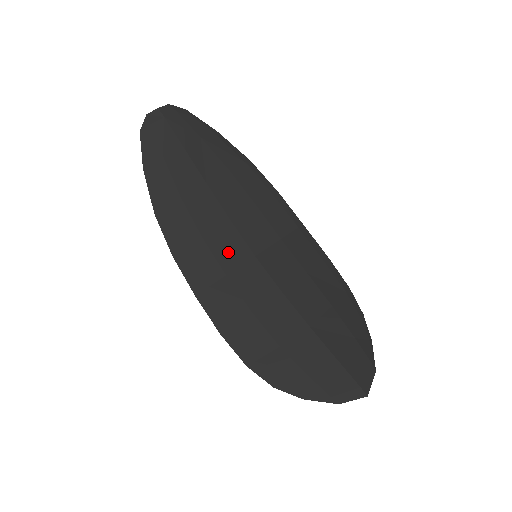
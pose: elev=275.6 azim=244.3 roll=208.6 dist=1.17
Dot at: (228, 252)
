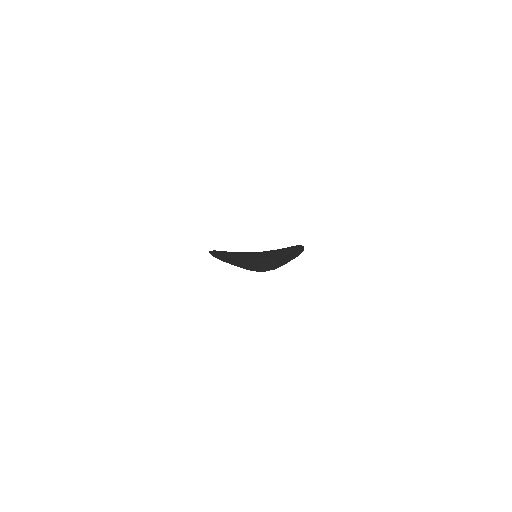
Dot at: occluded
